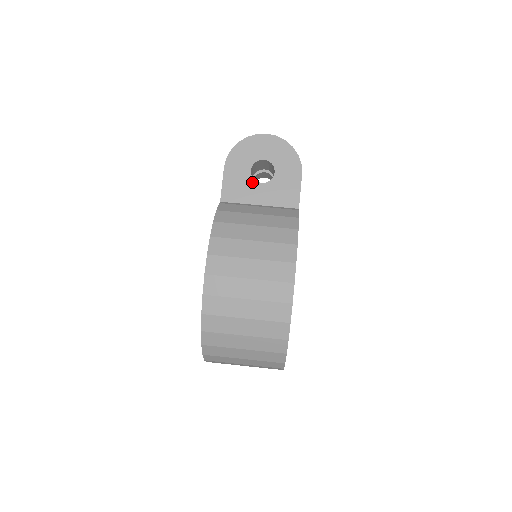
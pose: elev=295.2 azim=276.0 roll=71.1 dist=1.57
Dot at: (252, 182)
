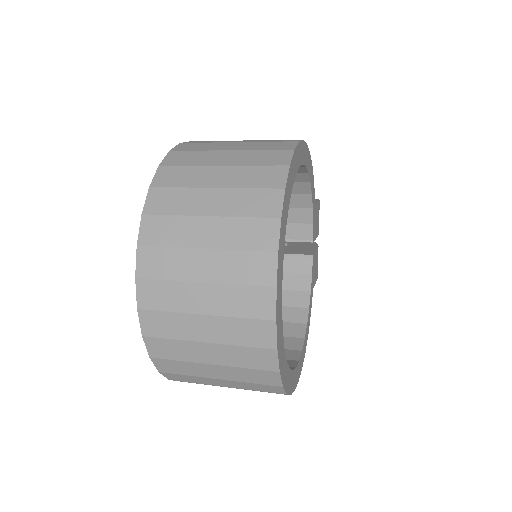
Dot at: occluded
